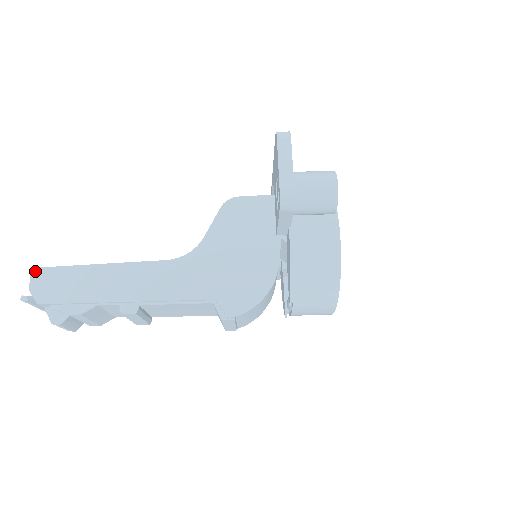
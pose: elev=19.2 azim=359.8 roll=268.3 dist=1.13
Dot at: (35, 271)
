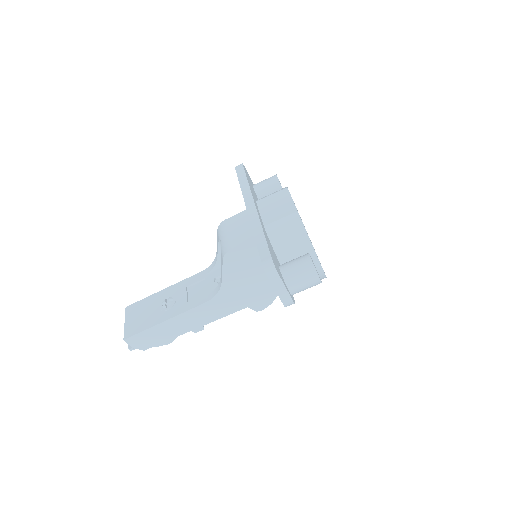
Dot at: (127, 340)
